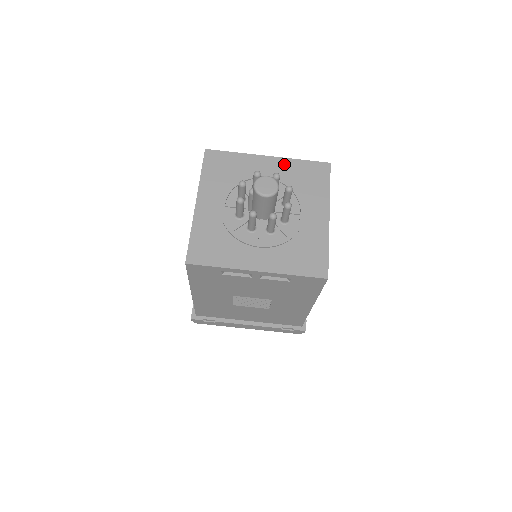
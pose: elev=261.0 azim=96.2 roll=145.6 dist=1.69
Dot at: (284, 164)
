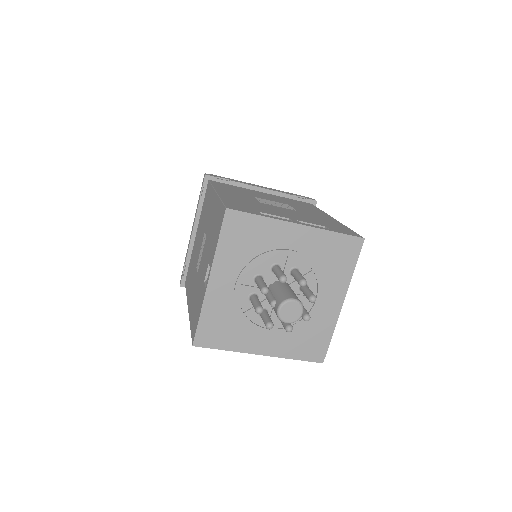
Dot at: (314, 237)
